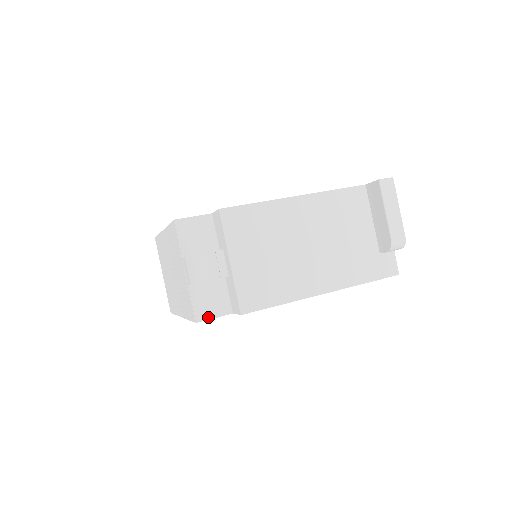
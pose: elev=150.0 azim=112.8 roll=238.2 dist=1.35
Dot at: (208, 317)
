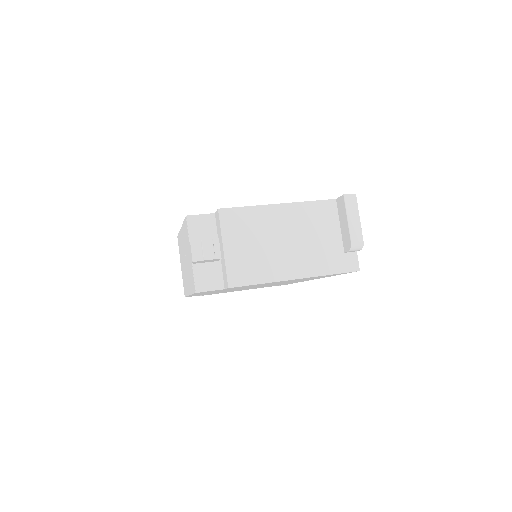
Dot at: (205, 290)
